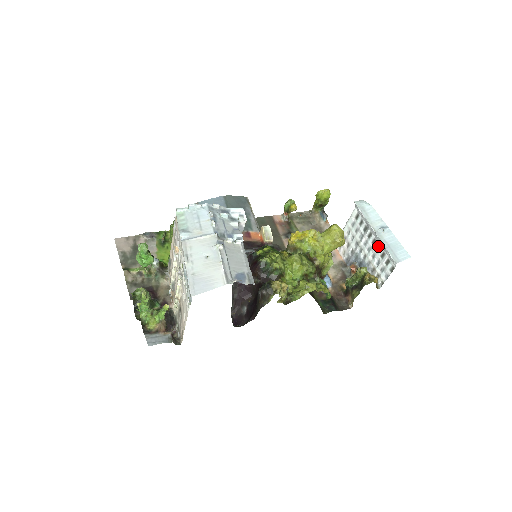
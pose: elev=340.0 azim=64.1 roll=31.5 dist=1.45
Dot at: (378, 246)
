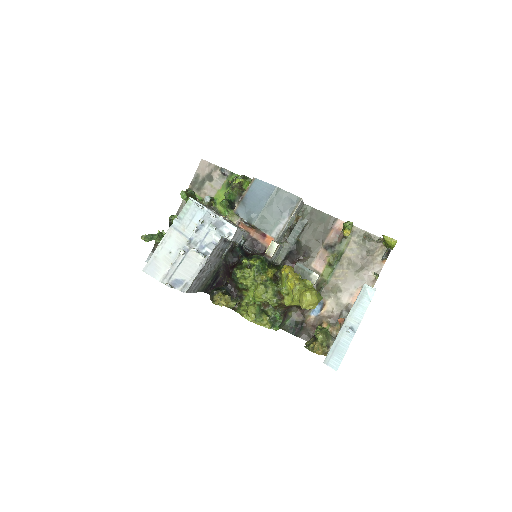
Dot at: occluded
